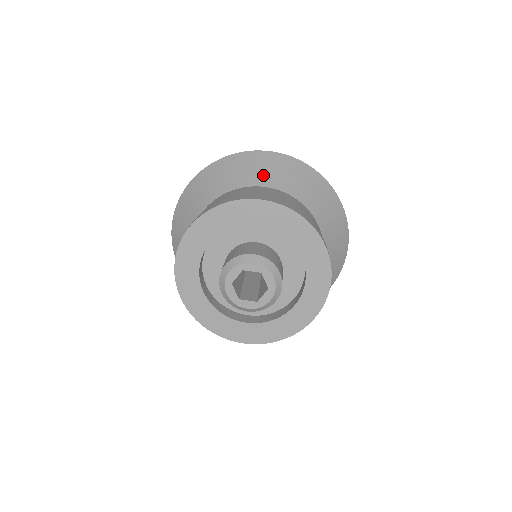
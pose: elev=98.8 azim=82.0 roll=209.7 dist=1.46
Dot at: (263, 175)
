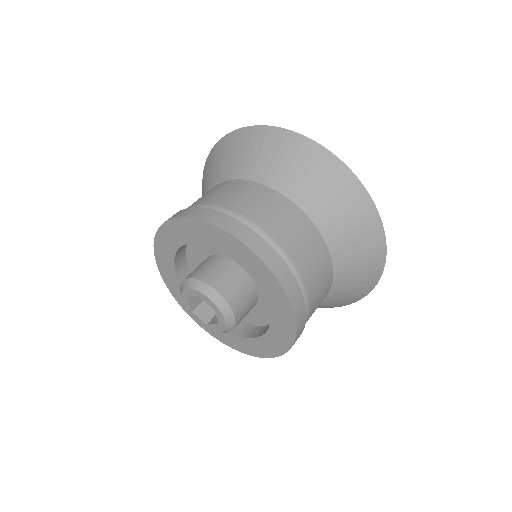
Dot at: (299, 182)
